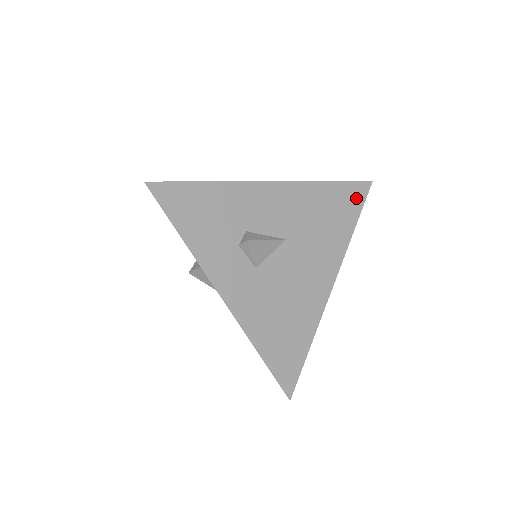
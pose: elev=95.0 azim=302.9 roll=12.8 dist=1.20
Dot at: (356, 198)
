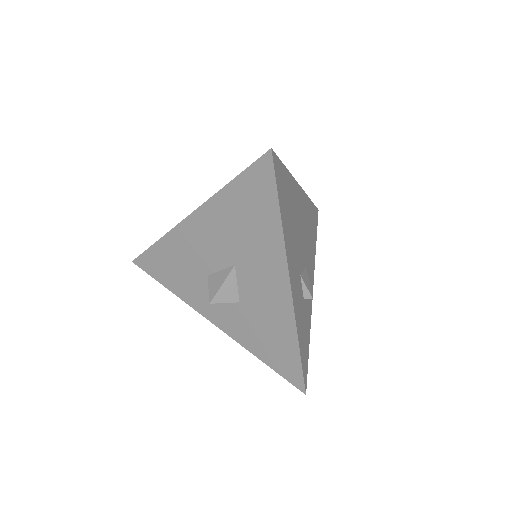
Dot at: occluded
